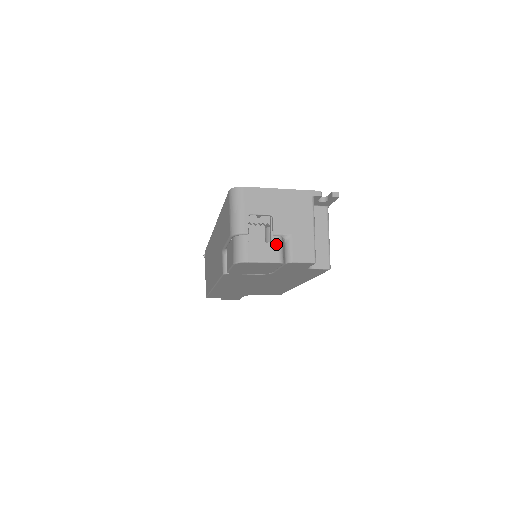
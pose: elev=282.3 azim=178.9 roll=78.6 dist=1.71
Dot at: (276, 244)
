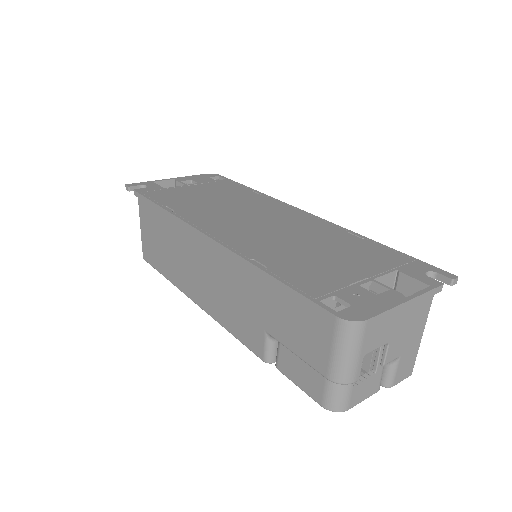
Dot at: (380, 372)
